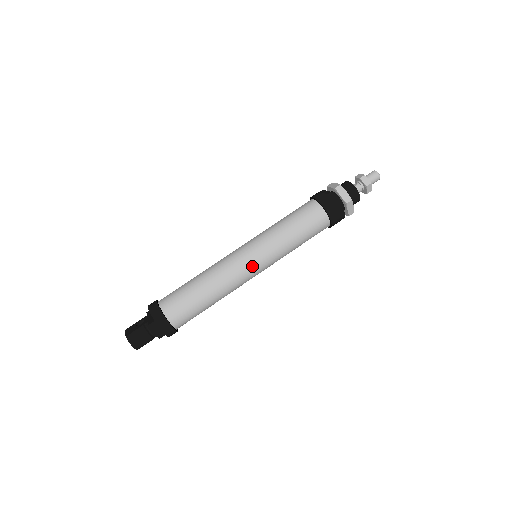
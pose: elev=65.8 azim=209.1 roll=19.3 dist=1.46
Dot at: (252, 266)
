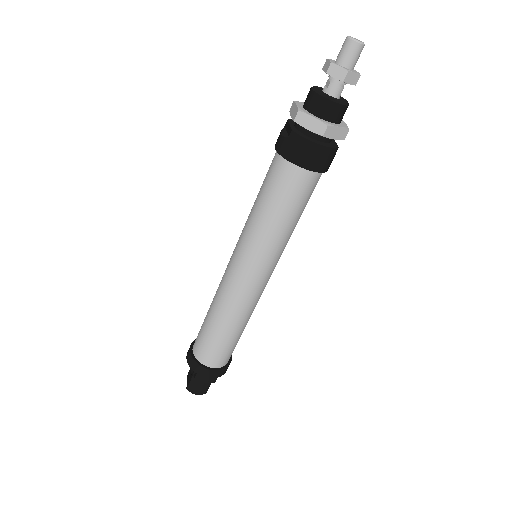
Dot at: (252, 280)
